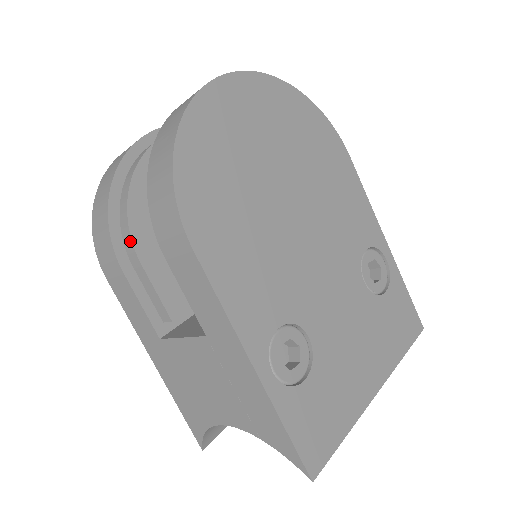
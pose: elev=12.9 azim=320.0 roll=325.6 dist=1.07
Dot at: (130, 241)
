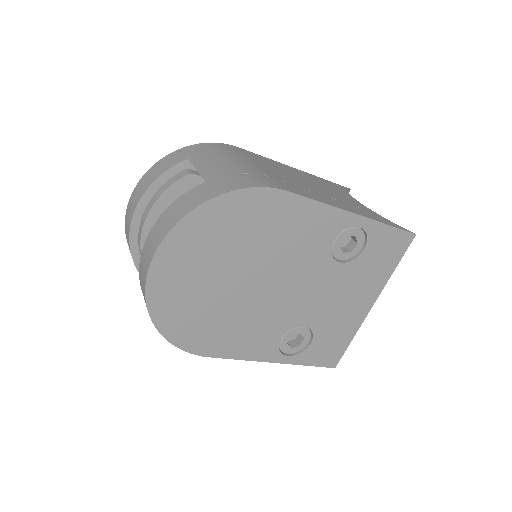
Dot at: occluded
